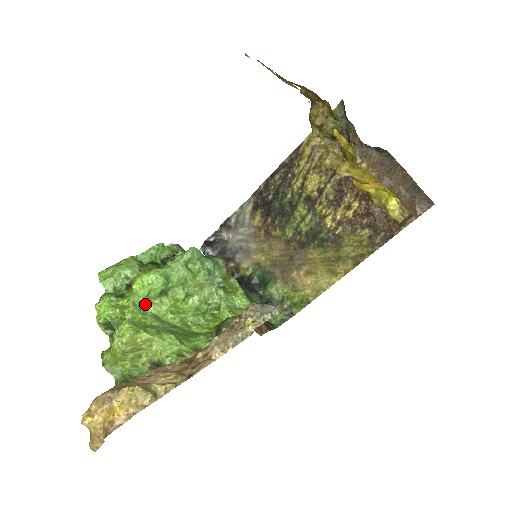
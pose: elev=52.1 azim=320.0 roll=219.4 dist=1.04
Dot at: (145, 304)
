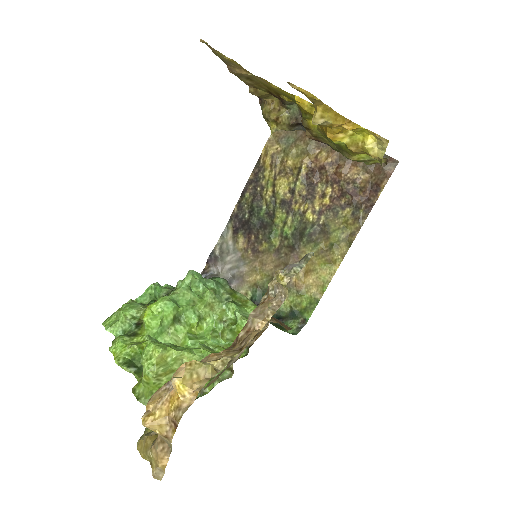
Dot at: (160, 336)
